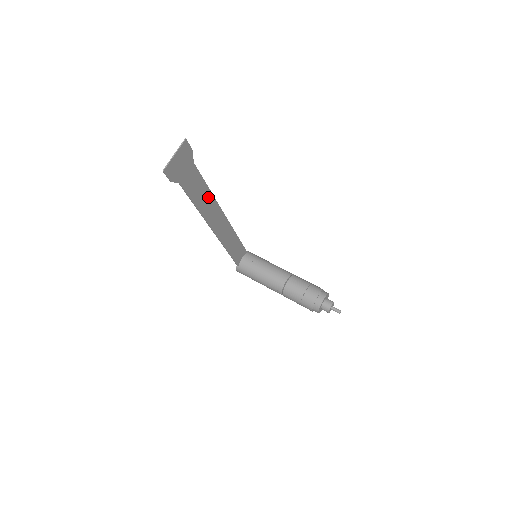
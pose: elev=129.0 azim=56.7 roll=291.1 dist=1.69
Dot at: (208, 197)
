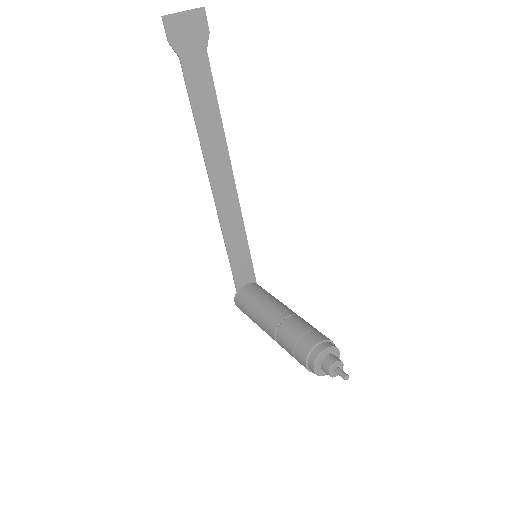
Dot at: (216, 124)
